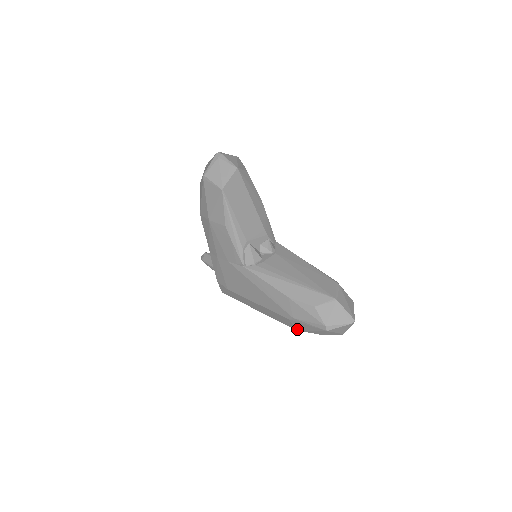
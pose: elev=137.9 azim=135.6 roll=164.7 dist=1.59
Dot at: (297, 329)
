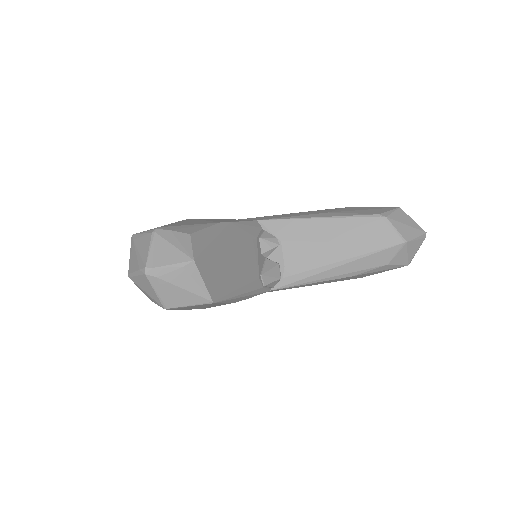
Dot at: occluded
